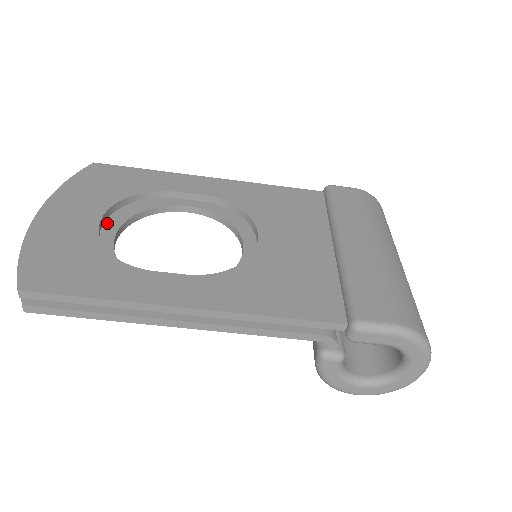
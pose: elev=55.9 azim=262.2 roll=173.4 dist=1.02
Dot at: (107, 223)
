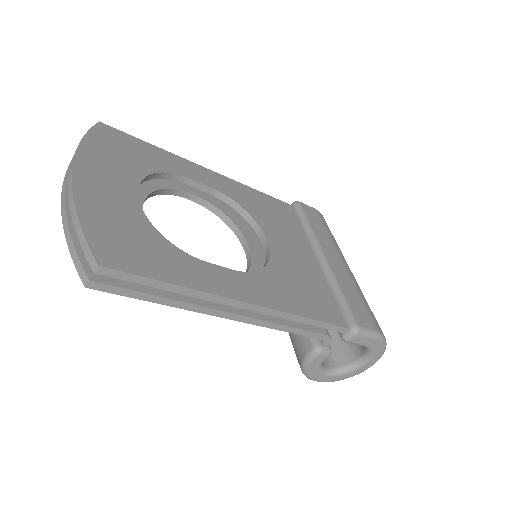
Dot at: occluded
